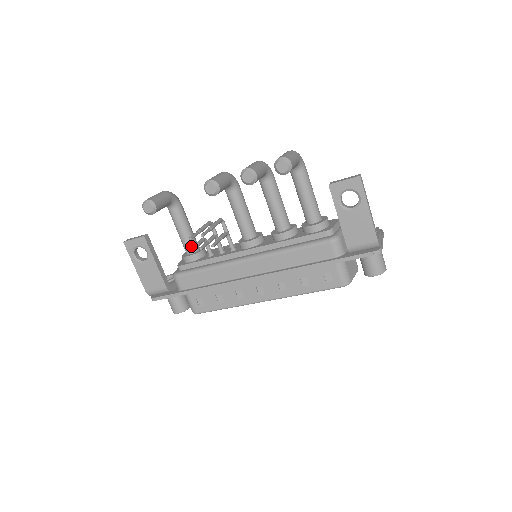
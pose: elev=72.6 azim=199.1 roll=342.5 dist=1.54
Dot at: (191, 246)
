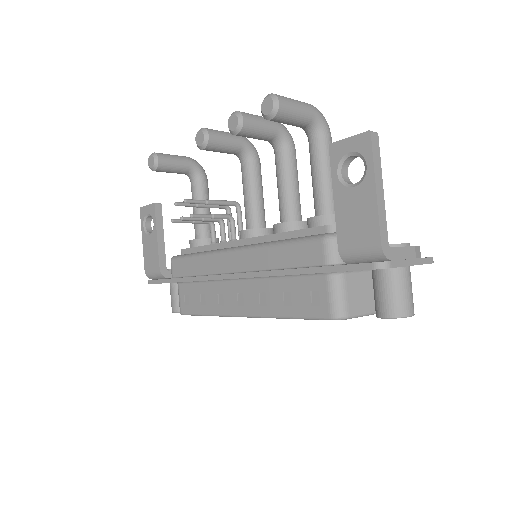
Dot at: (200, 230)
